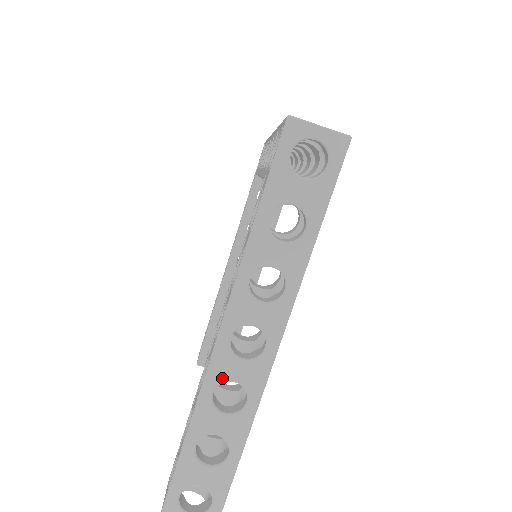
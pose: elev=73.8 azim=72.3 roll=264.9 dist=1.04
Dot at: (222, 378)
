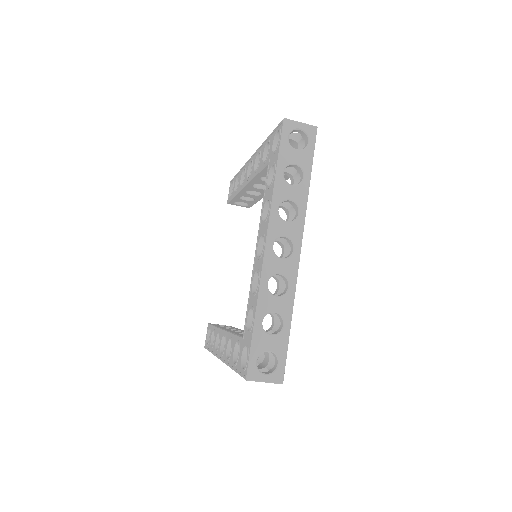
Dot at: occluded
